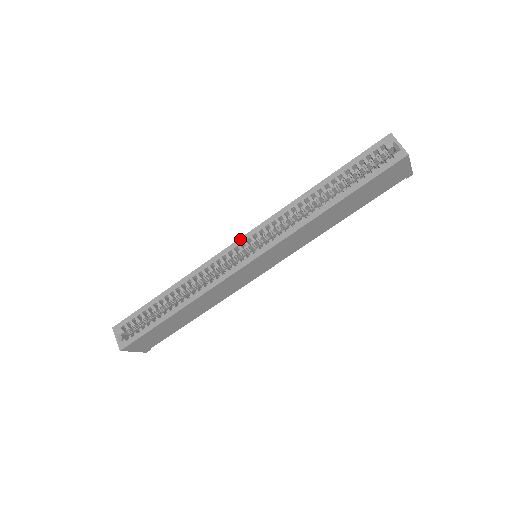
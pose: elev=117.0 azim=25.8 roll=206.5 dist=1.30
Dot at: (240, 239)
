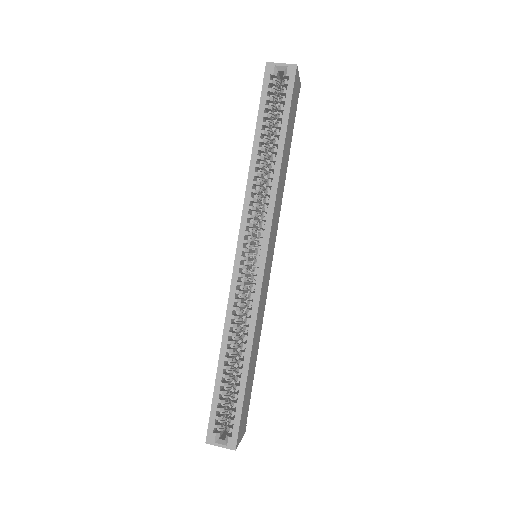
Dot at: (237, 252)
